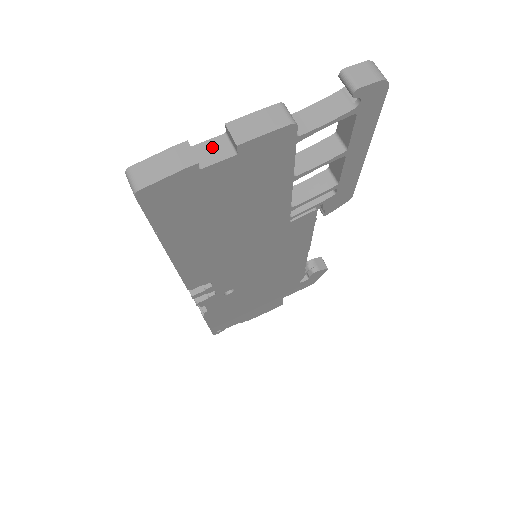
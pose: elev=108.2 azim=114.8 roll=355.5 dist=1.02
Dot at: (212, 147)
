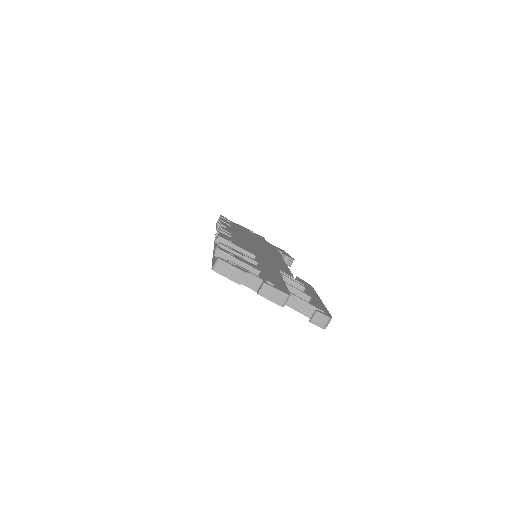
Dot at: (253, 280)
